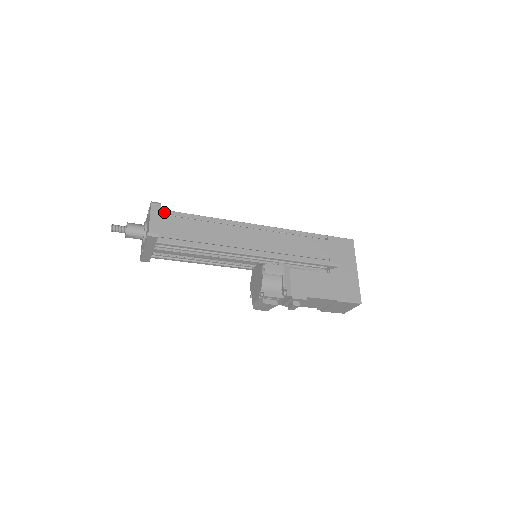
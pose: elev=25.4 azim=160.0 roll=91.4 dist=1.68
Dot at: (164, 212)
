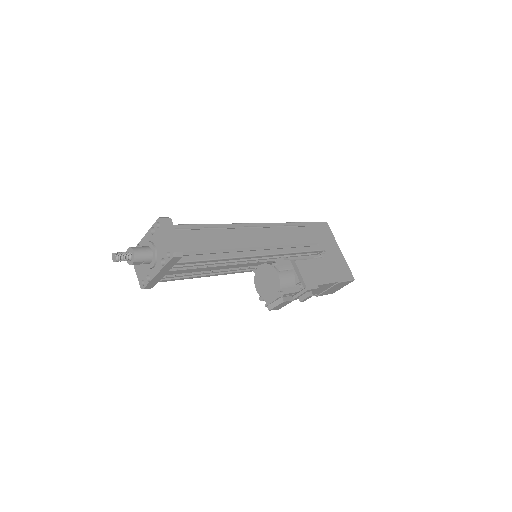
Dot at: occluded
